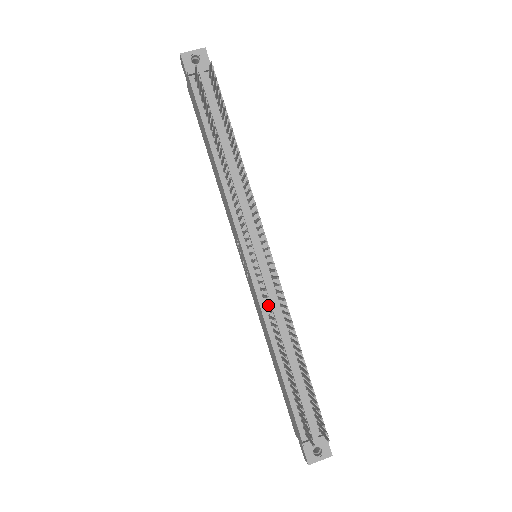
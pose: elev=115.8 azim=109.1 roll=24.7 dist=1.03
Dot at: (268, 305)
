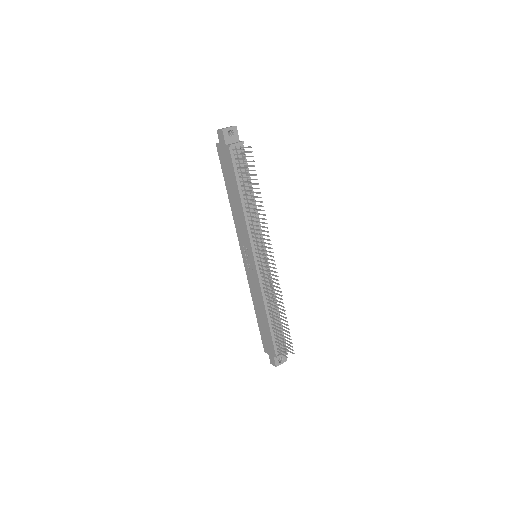
Dot at: (264, 285)
